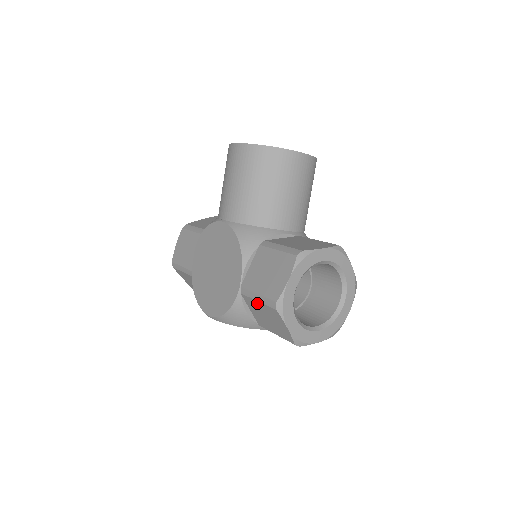
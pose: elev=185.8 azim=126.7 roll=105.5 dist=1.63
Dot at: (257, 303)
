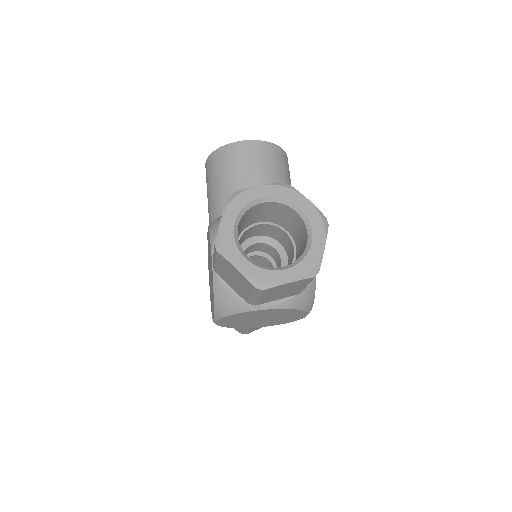
Dot at: (218, 266)
